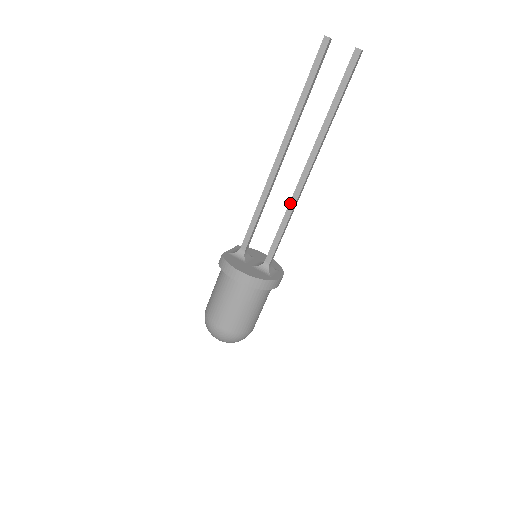
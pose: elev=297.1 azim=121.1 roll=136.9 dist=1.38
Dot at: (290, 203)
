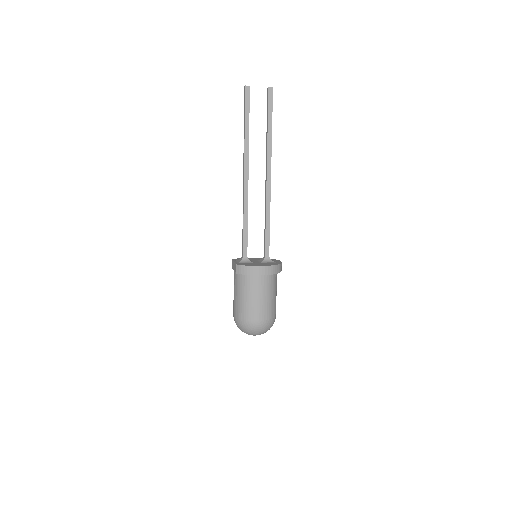
Dot at: (266, 205)
